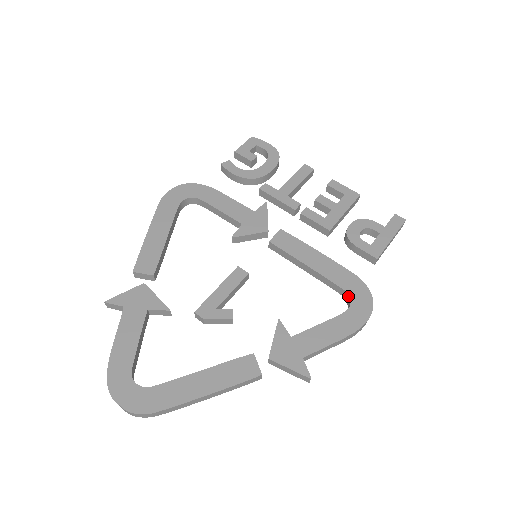
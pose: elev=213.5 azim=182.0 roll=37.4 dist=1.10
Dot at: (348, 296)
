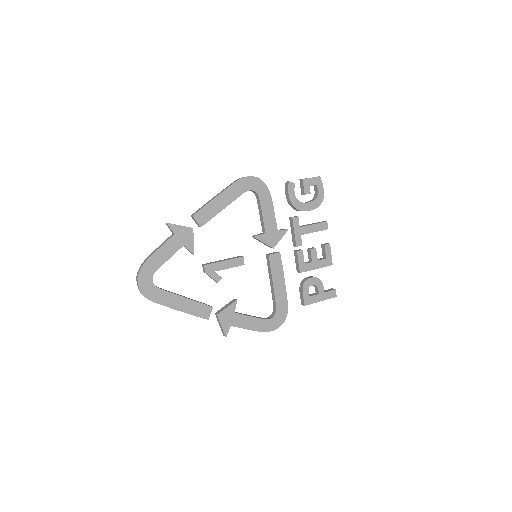
Dot at: (275, 313)
